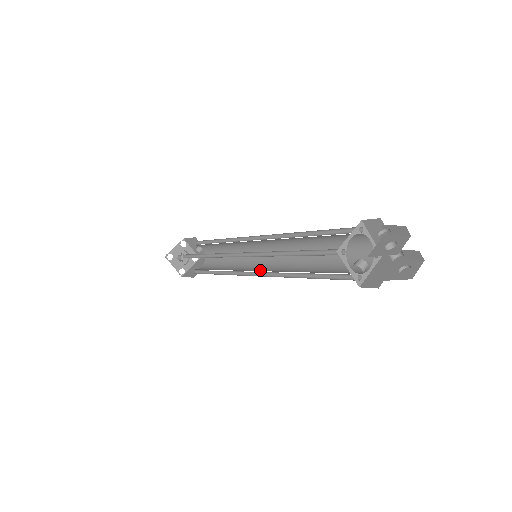
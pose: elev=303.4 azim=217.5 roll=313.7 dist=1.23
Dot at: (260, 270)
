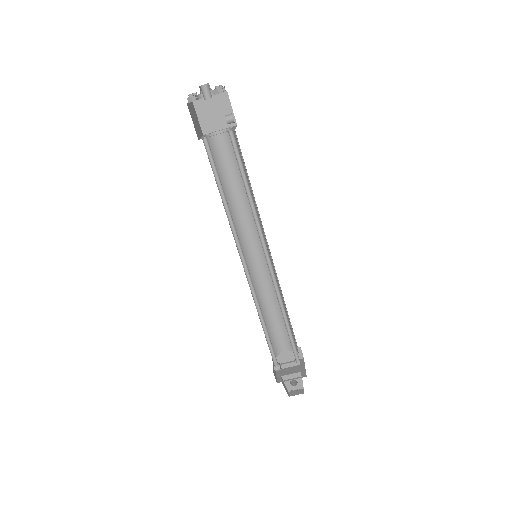
Dot at: (251, 254)
